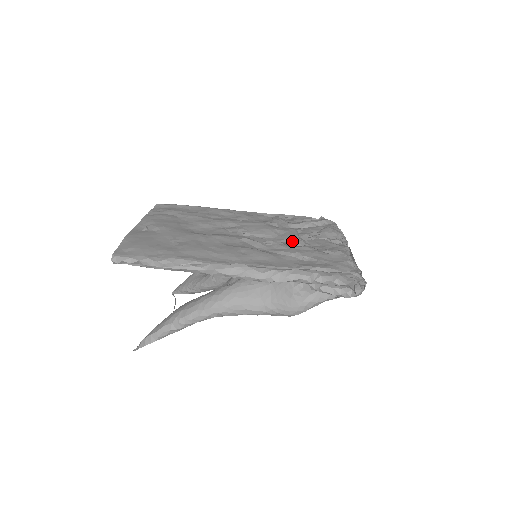
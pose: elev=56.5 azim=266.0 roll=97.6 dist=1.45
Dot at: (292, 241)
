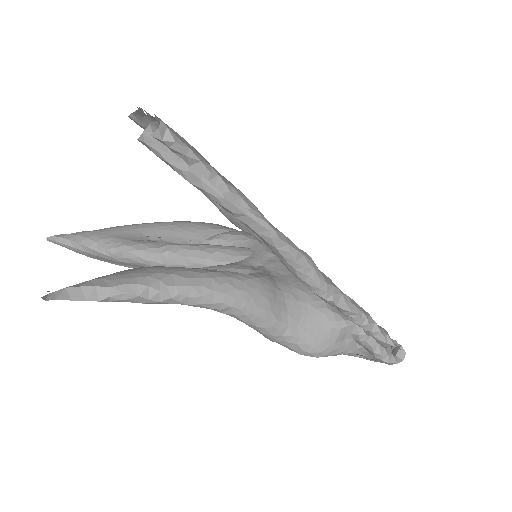
Dot at: occluded
